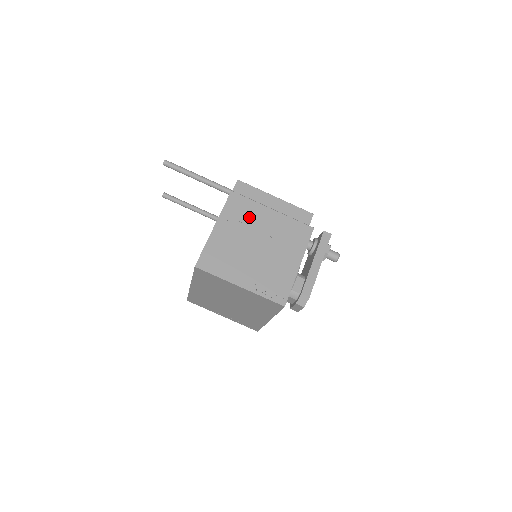
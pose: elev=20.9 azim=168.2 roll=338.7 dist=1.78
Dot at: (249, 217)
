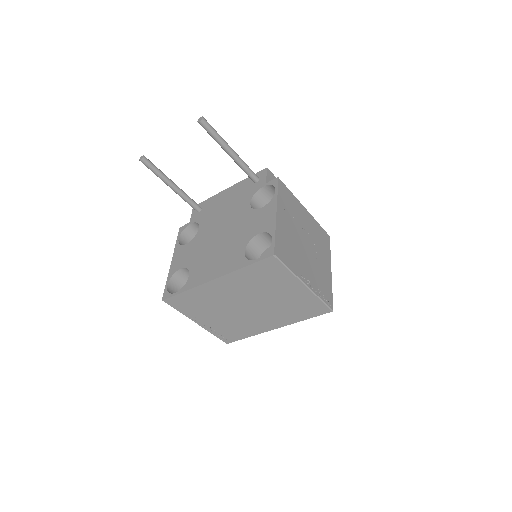
Dot at: (295, 211)
